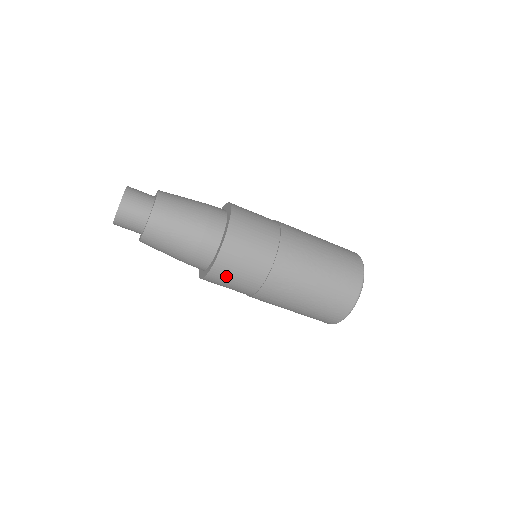
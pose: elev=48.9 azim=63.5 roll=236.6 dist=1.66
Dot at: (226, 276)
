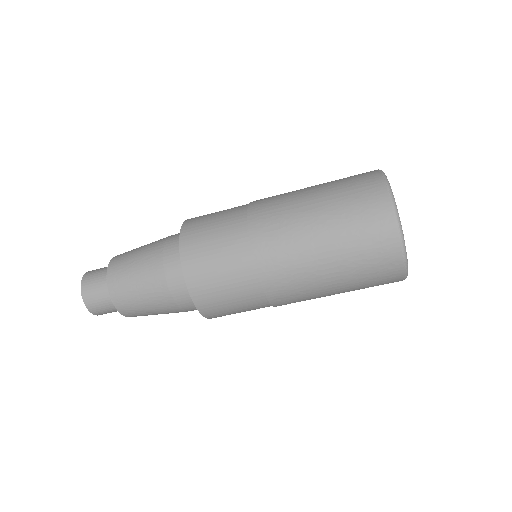
Dot at: (204, 263)
